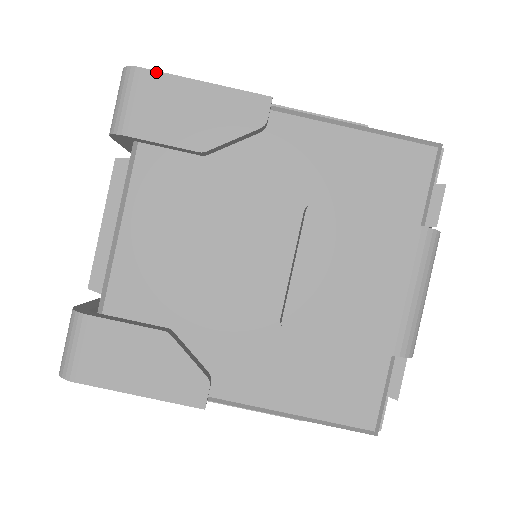
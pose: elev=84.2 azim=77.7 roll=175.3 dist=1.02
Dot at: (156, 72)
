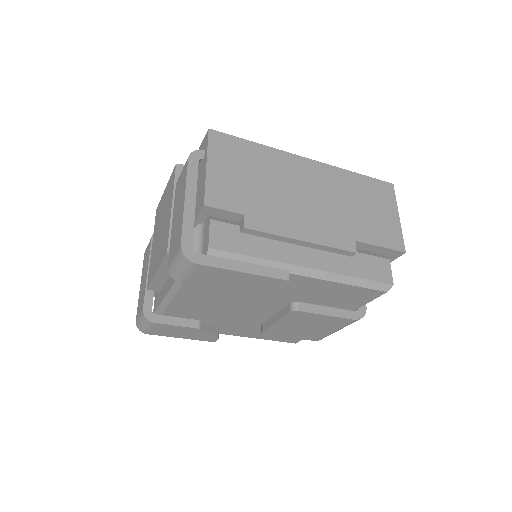
Dot at: (209, 267)
